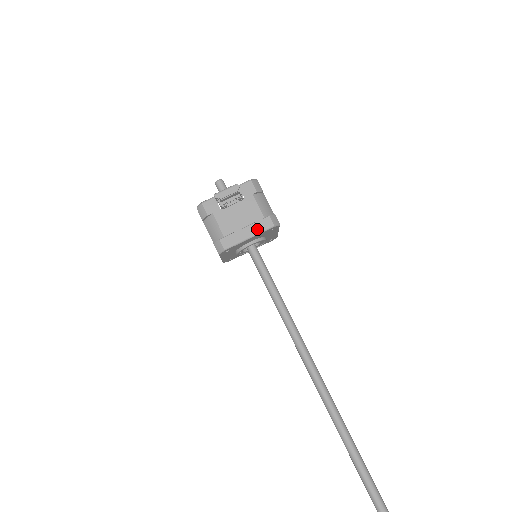
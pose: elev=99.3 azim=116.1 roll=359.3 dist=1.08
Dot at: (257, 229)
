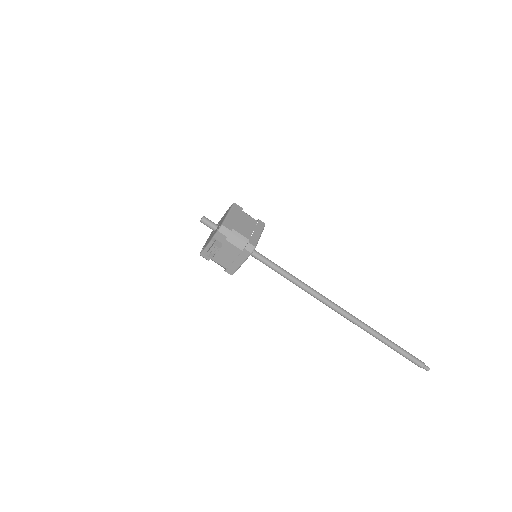
Dot at: (242, 259)
